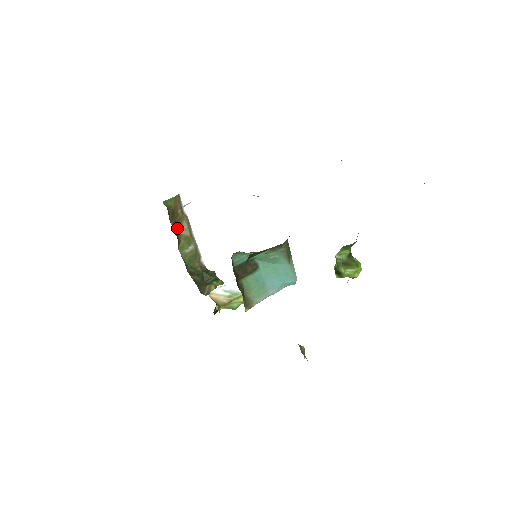
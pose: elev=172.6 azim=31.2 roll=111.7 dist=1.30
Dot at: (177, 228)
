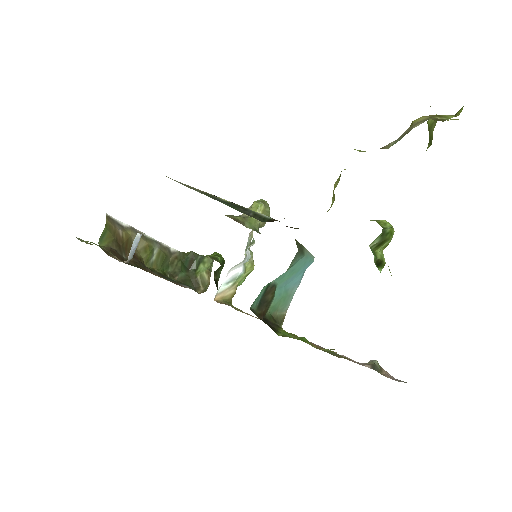
Dot at: occluded
